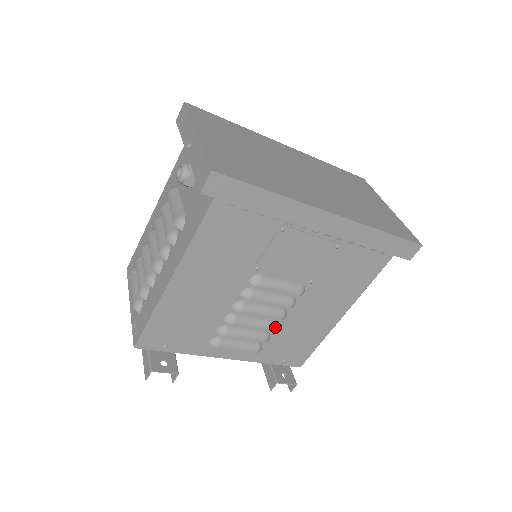
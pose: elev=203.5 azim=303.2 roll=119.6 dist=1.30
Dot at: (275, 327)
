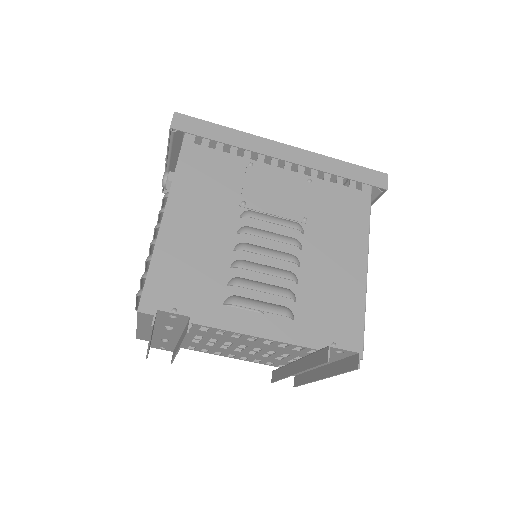
Dot at: (293, 276)
